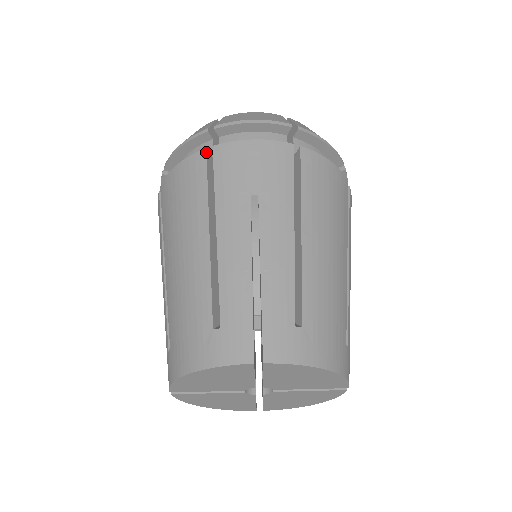
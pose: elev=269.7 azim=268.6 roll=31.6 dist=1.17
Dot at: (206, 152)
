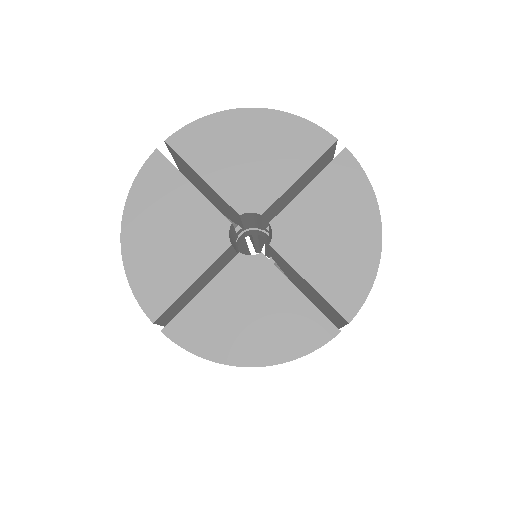
Dot at: occluded
